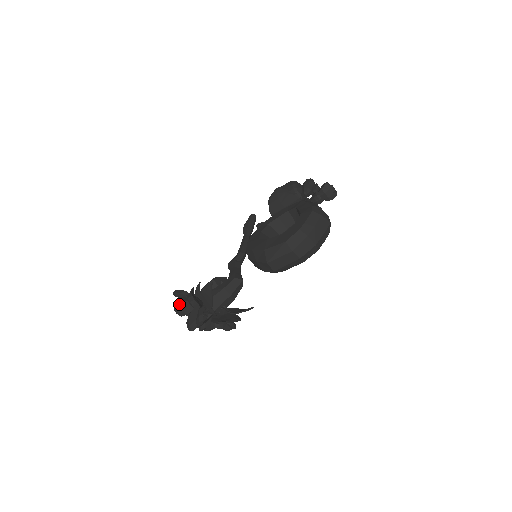
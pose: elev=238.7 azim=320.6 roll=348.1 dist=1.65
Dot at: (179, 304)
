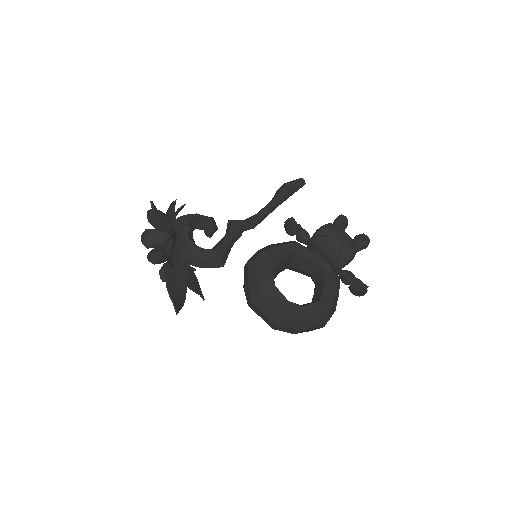
Dot at: (157, 217)
